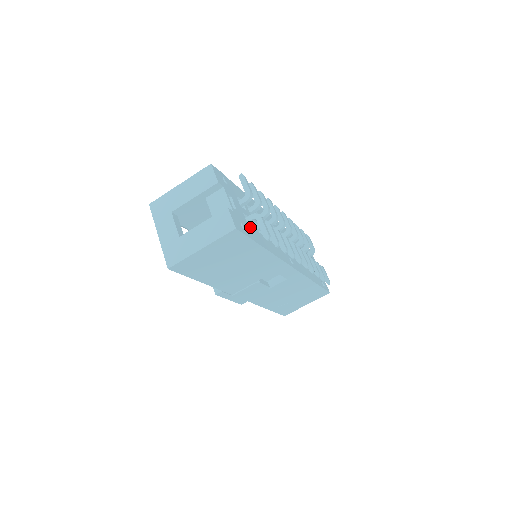
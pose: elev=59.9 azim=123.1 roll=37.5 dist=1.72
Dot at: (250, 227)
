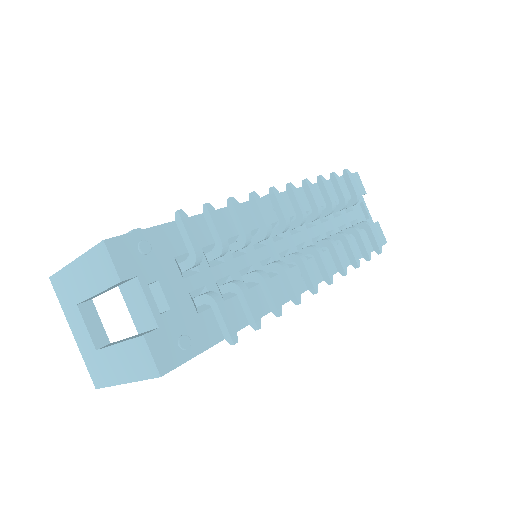
Dot at: (204, 315)
